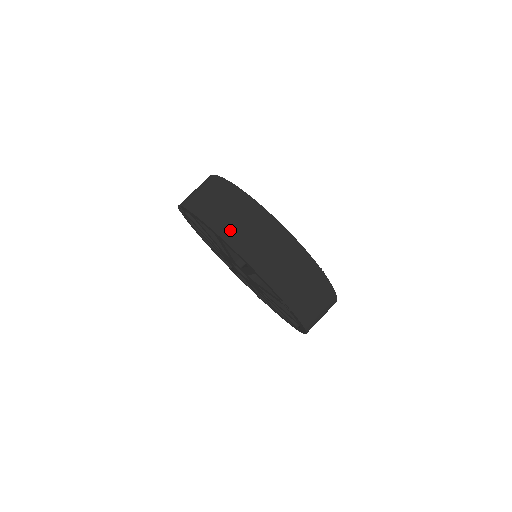
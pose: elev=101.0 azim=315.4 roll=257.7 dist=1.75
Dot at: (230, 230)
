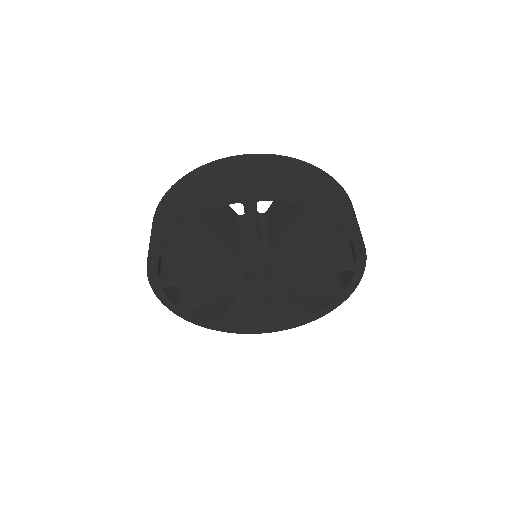
Dot at: (322, 194)
